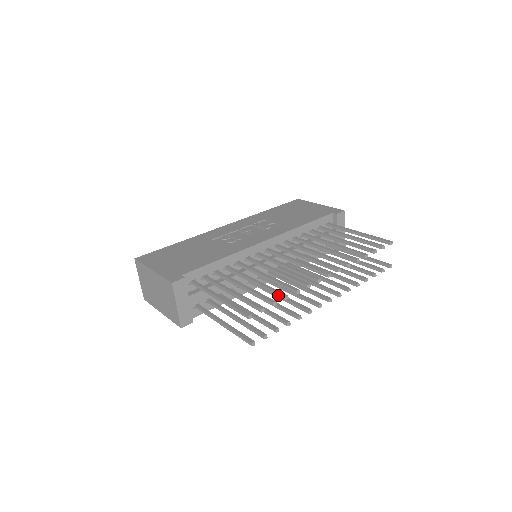
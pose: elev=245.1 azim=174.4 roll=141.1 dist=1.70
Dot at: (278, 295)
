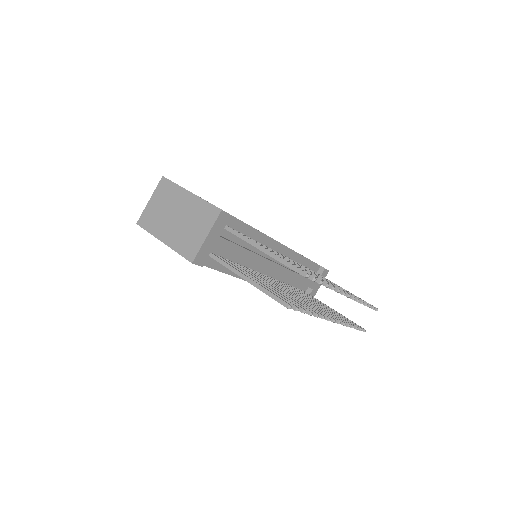
Dot at: occluded
